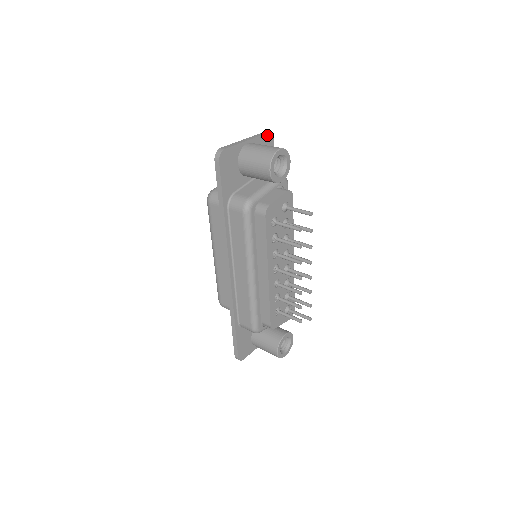
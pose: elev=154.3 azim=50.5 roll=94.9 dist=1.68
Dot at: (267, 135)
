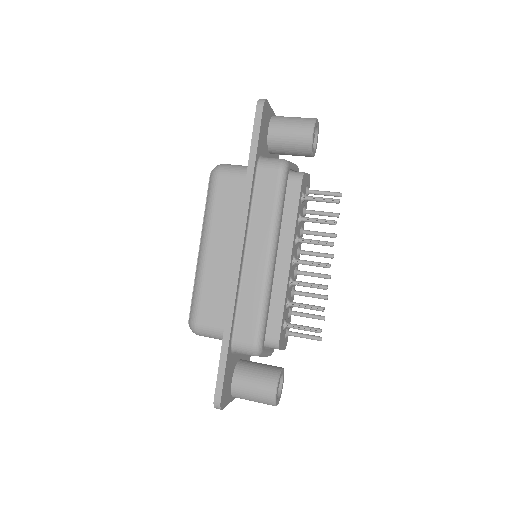
Dot at: occluded
